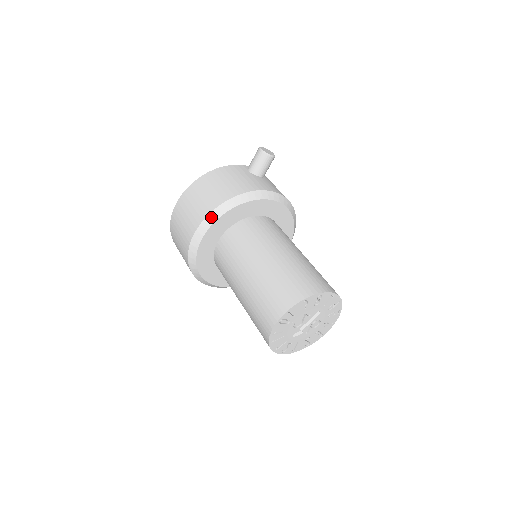
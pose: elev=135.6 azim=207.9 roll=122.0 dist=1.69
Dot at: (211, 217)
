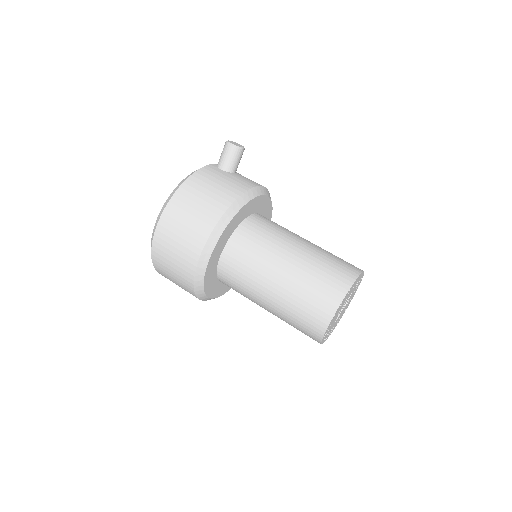
Dot at: (215, 233)
